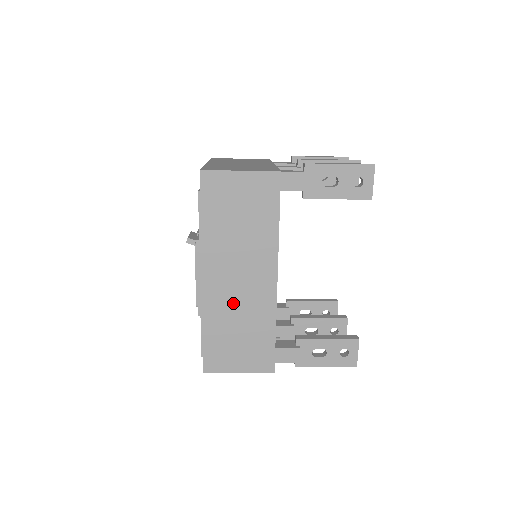
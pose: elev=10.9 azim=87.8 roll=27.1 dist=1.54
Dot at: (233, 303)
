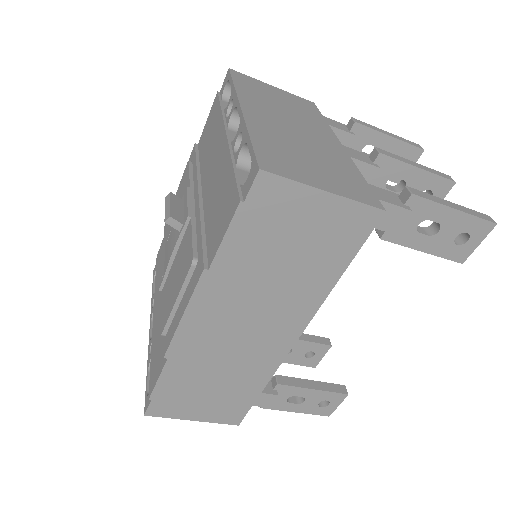
Dot at: (222, 353)
